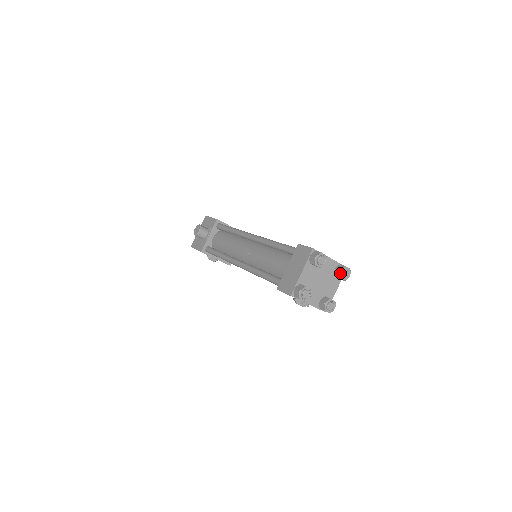
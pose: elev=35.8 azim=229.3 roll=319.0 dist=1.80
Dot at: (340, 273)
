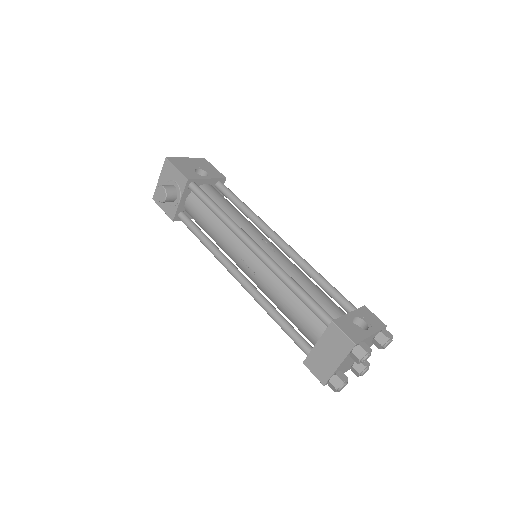
Dot at: (381, 347)
